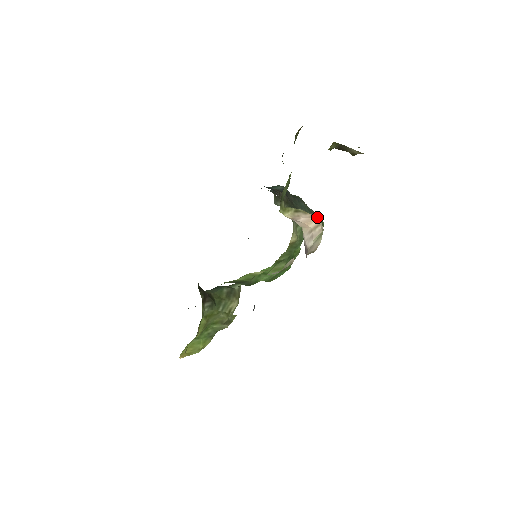
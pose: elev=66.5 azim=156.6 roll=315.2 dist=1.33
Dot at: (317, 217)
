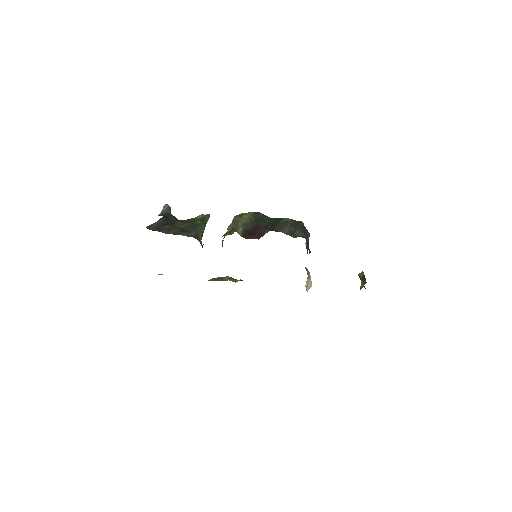
Dot at: occluded
